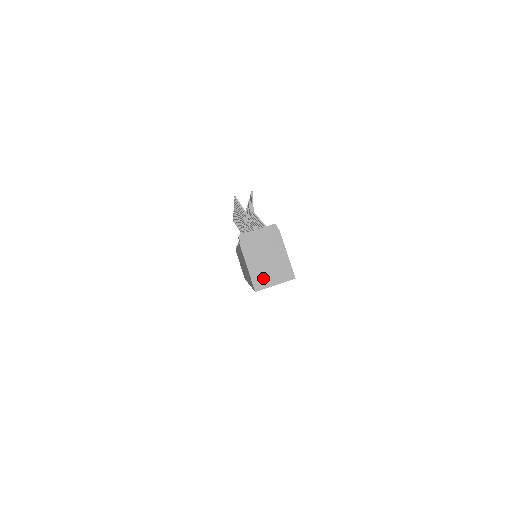
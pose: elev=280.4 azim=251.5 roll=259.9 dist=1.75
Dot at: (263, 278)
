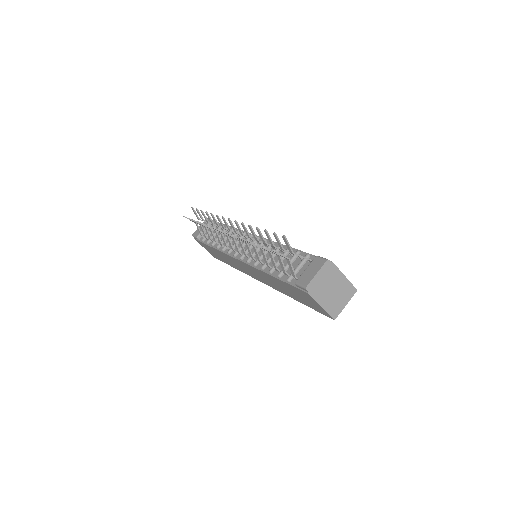
Dot at: (336, 307)
